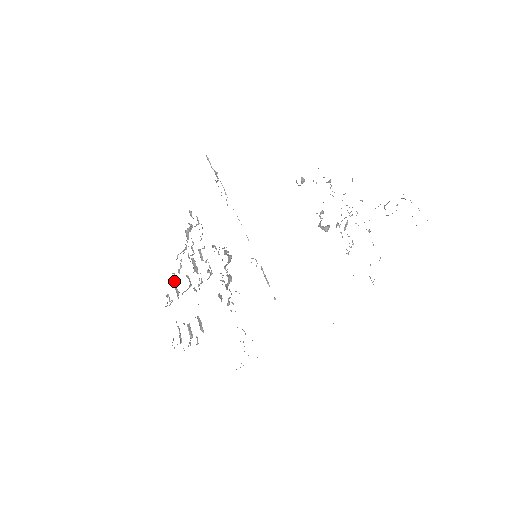
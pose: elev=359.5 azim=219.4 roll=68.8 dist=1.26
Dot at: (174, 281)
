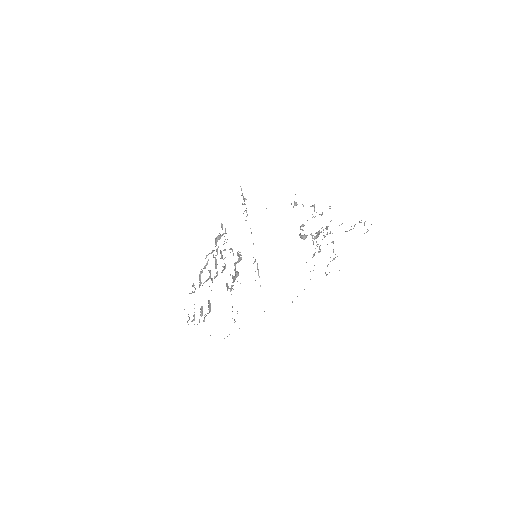
Dot at: (200, 274)
